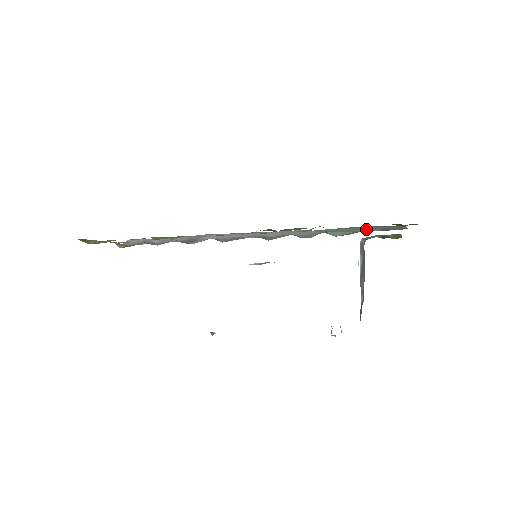
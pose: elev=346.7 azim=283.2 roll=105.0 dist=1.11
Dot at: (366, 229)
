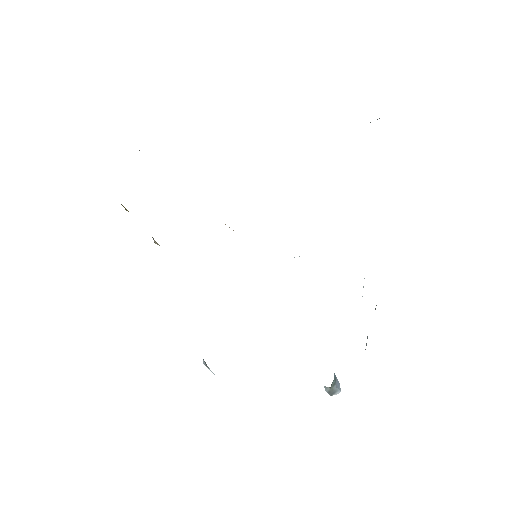
Dot at: occluded
